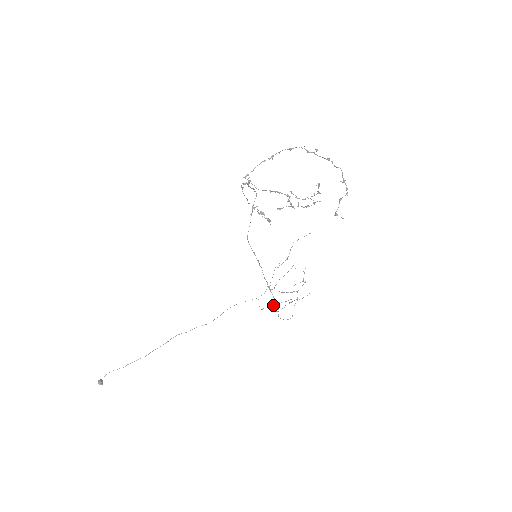
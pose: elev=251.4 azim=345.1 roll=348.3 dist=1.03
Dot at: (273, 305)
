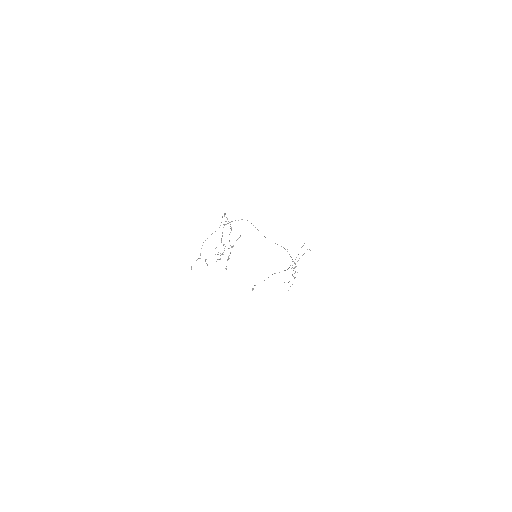
Dot at: occluded
